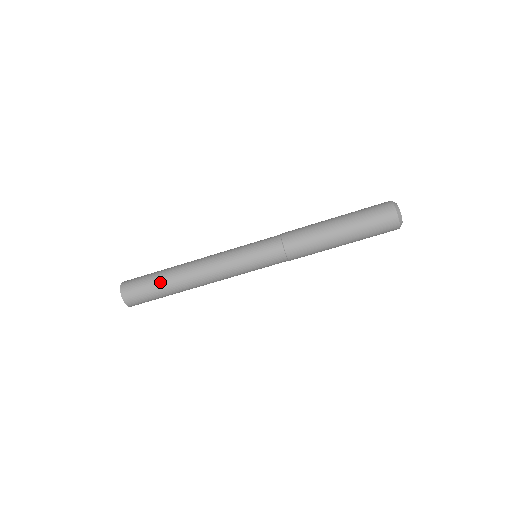
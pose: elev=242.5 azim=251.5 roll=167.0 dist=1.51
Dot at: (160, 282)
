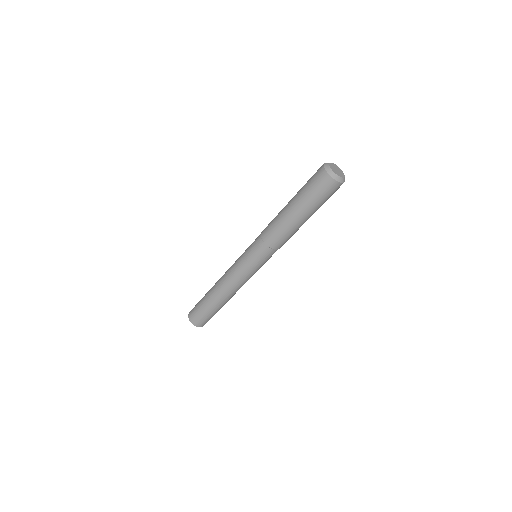
Dot at: (204, 300)
